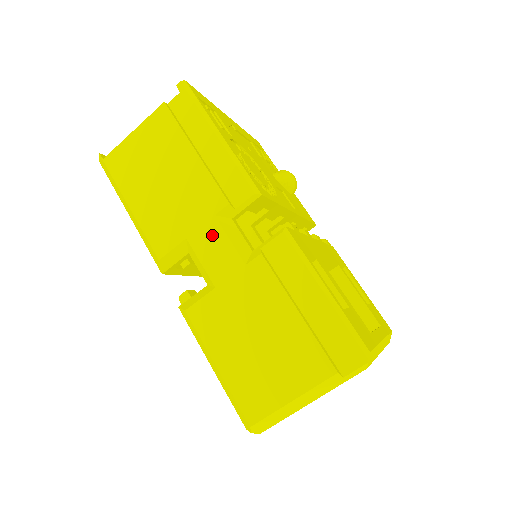
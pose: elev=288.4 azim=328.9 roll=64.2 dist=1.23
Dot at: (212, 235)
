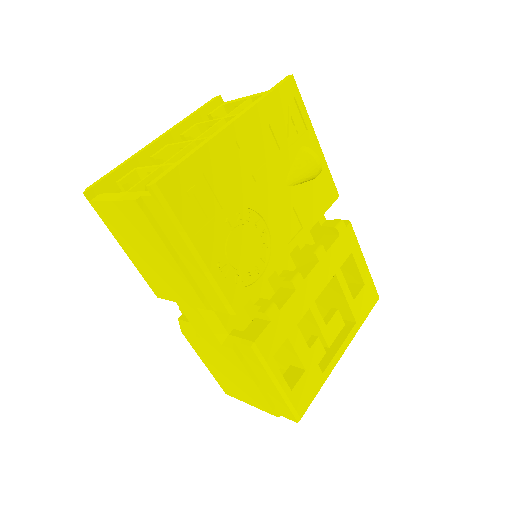
Dot at: (195, 315)
